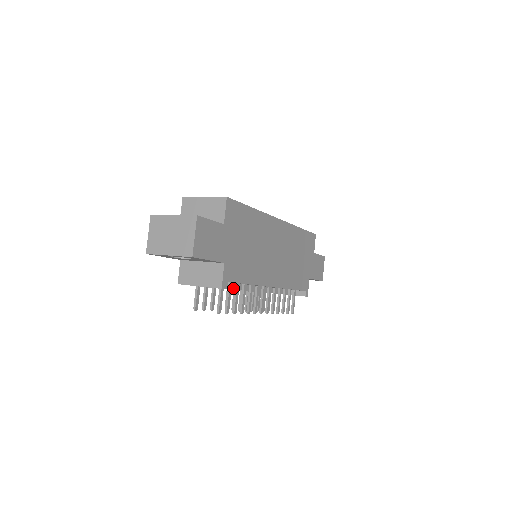
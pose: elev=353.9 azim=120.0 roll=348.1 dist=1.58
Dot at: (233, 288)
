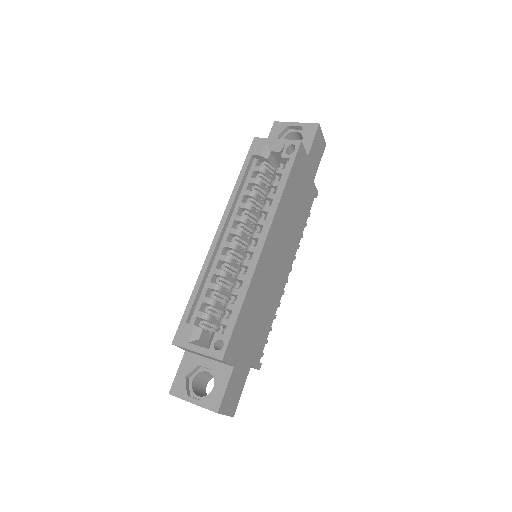
Dot at: occluded
